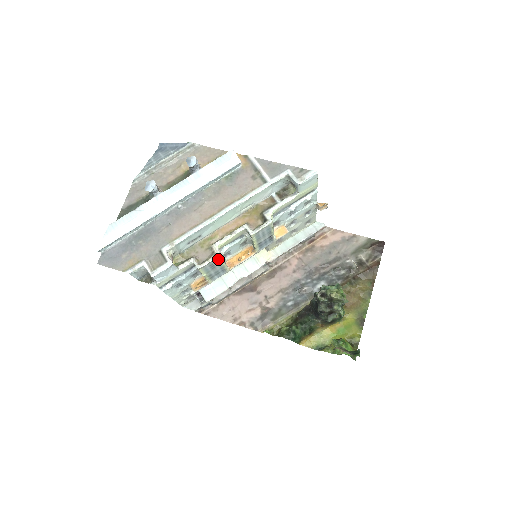
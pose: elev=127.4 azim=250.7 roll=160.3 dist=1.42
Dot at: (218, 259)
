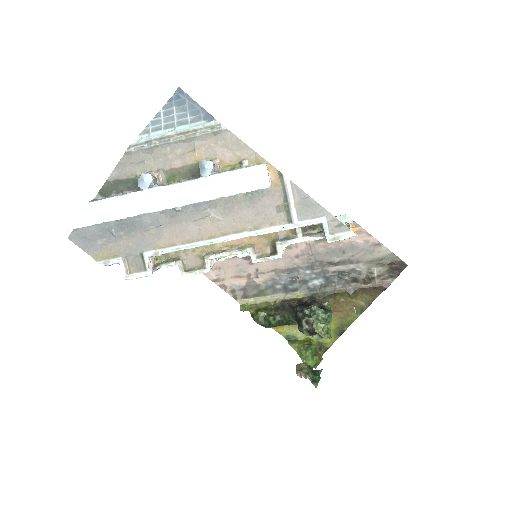
Dot at: occluded
